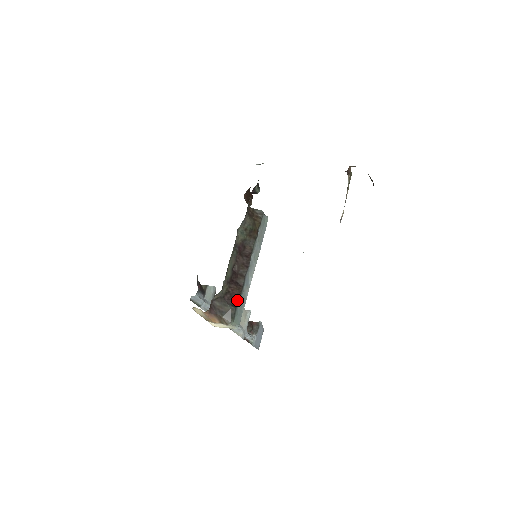
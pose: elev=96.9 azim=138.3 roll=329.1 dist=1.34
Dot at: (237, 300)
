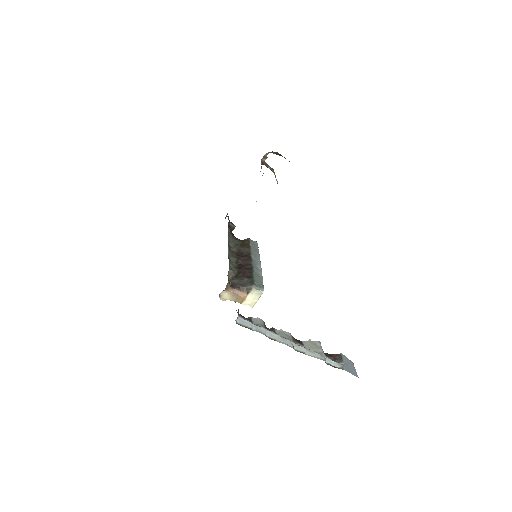
Dot at: (251, 275)
